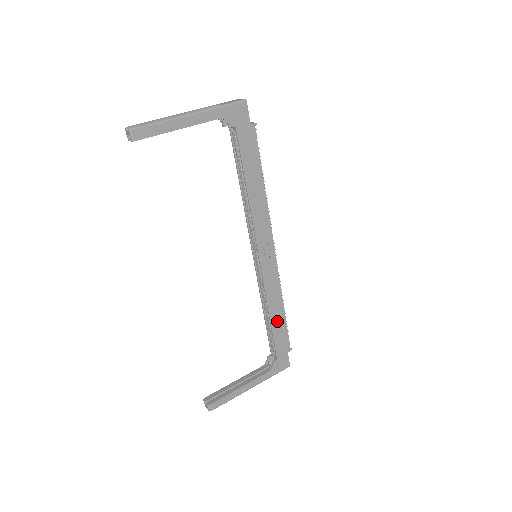
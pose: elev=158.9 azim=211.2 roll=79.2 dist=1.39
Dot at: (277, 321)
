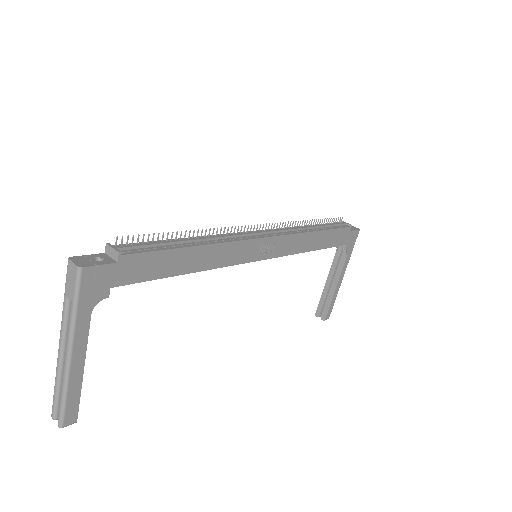
Dot at: (322, 241)
